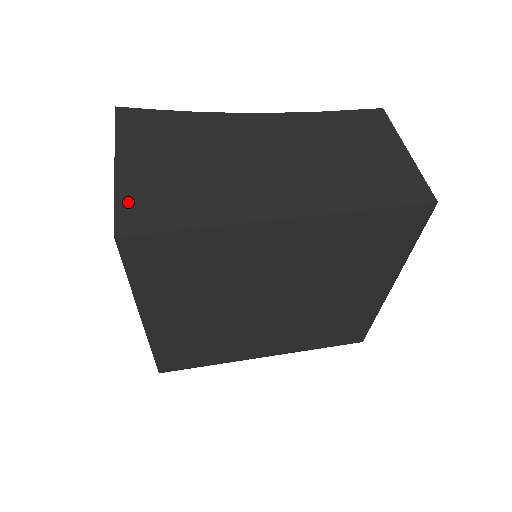
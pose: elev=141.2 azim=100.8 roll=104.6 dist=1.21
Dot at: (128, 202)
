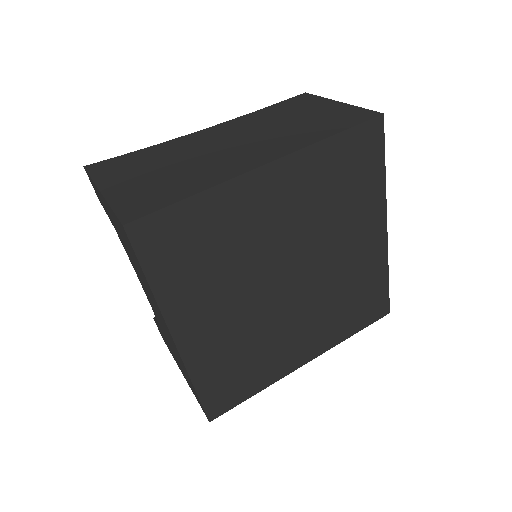
Dot at: (124, 204)
